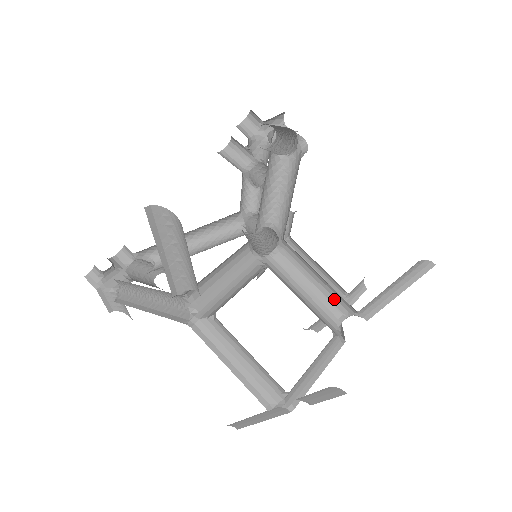
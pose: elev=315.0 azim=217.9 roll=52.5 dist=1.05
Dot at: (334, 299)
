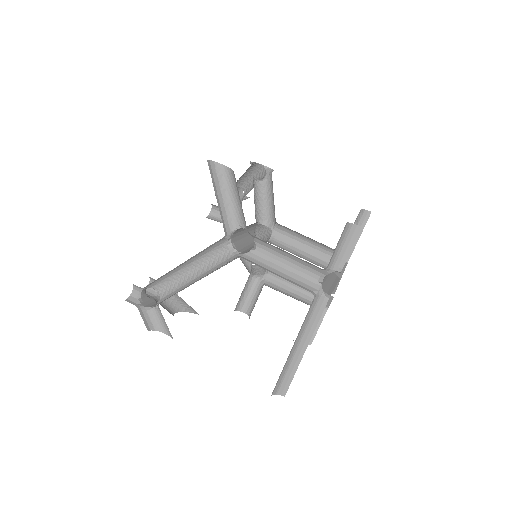
Dot at: (321, 256)
